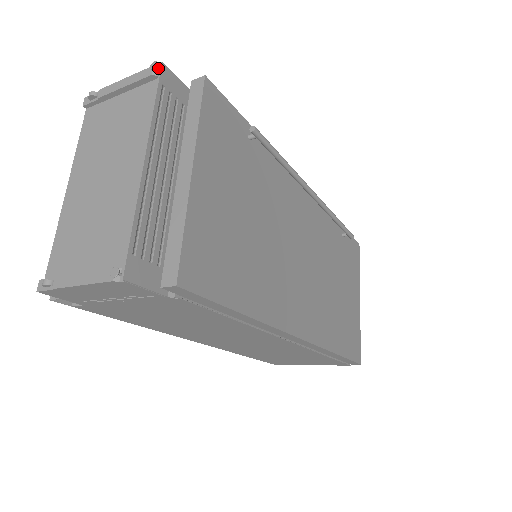
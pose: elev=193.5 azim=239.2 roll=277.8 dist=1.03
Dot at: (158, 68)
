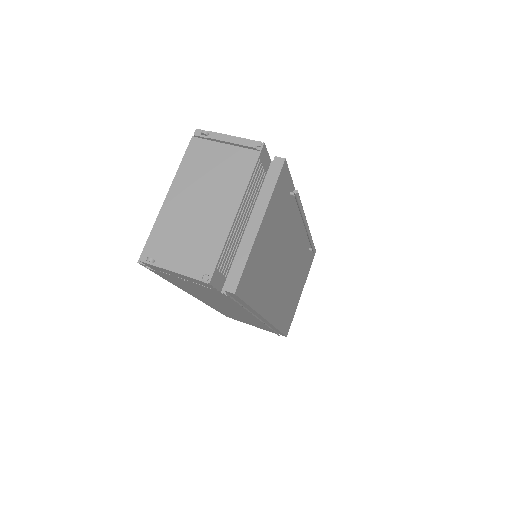
Dot at: (260, 145)
